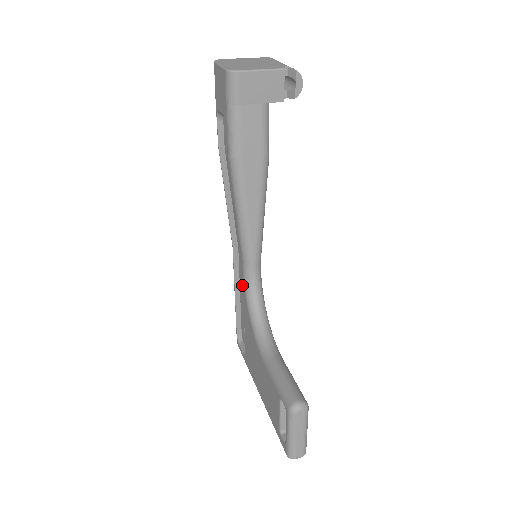
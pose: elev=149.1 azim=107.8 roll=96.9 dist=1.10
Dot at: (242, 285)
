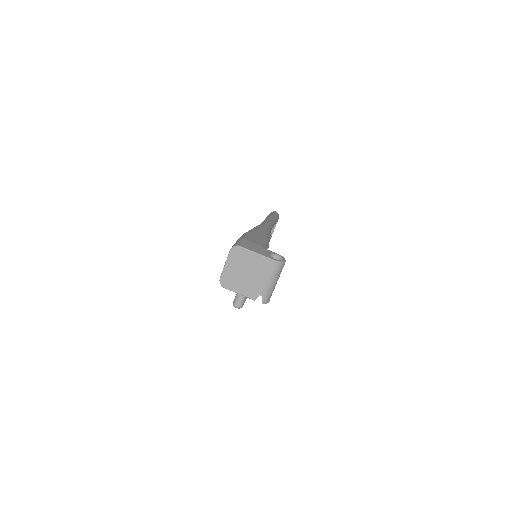
Dot at: occluded
